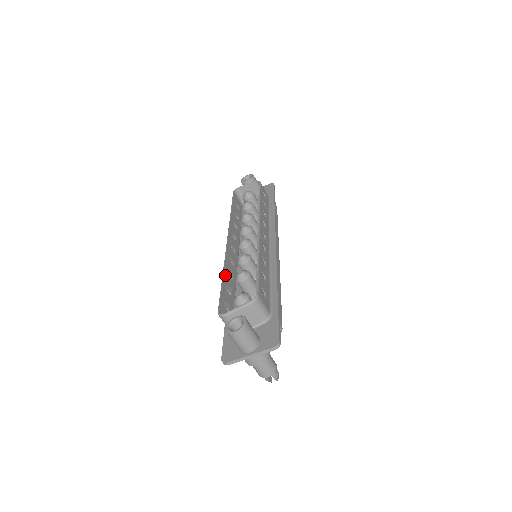
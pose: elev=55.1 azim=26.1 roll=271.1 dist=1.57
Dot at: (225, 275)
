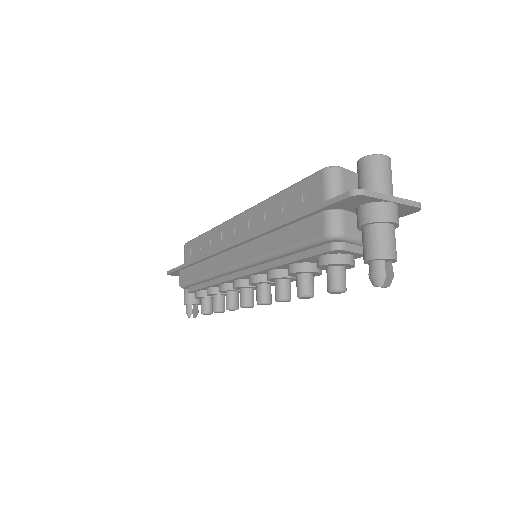
Dot at: (275, 199)
